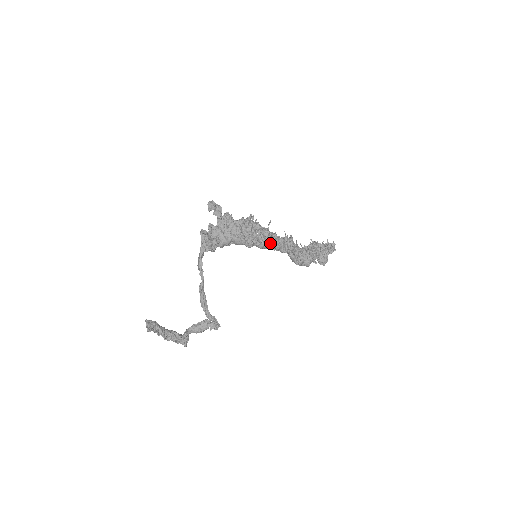
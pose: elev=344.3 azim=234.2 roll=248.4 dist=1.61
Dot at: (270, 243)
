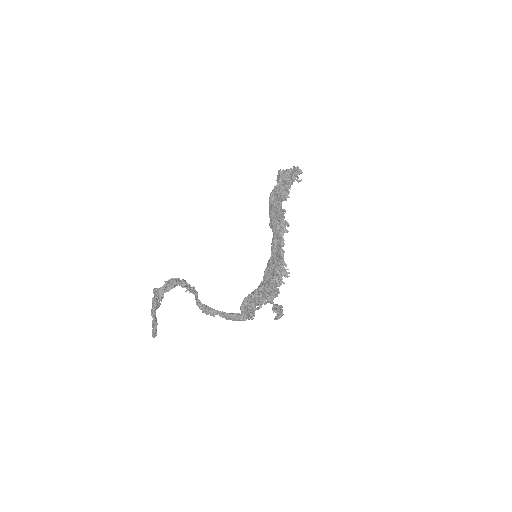
Dot at: occluded
